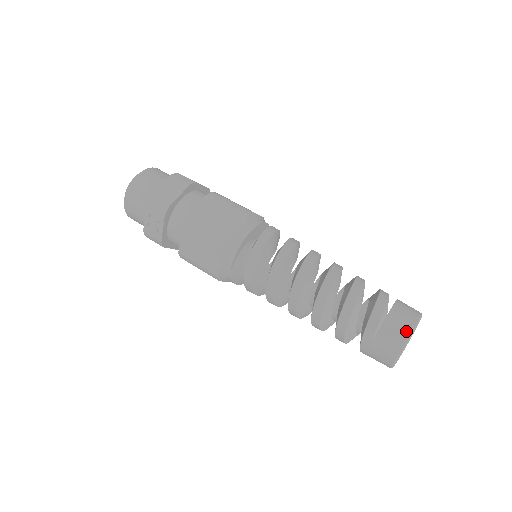
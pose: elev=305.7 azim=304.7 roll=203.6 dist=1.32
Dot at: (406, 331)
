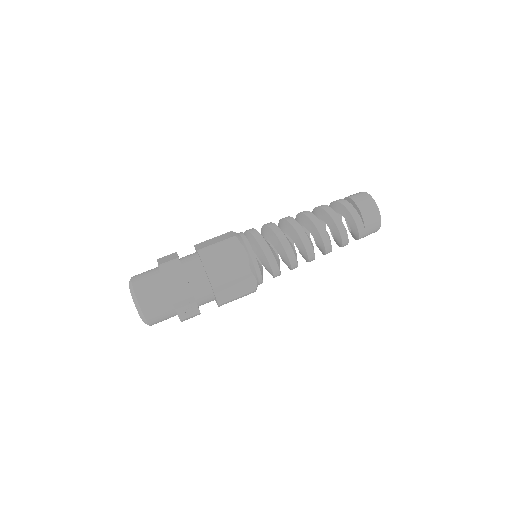
Dot at: (374, 208)
